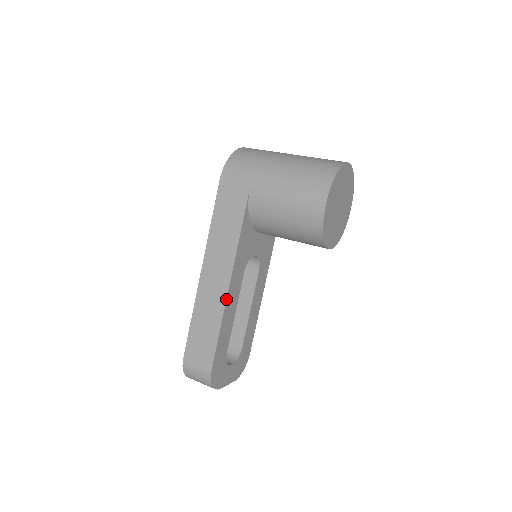
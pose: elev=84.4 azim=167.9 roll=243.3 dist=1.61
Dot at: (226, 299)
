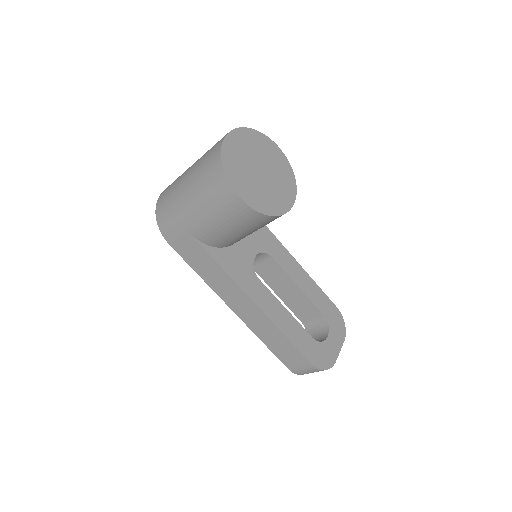
Dot at: (265, 315)
